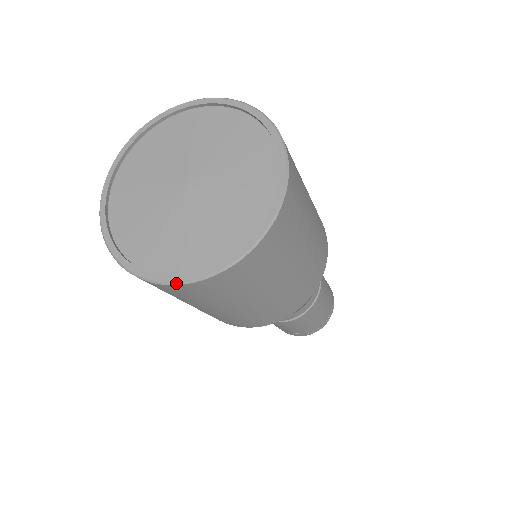
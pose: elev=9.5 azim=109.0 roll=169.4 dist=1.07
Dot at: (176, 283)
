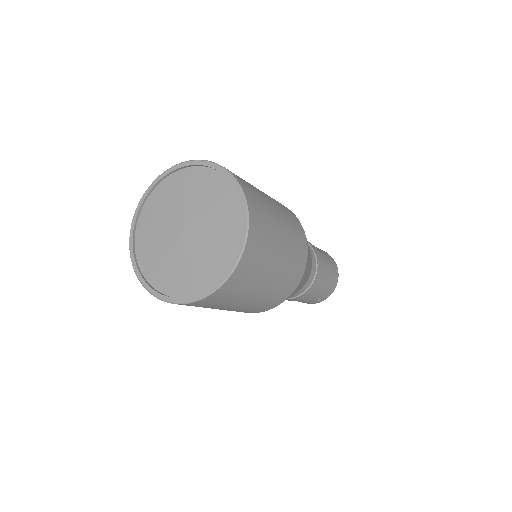
Dot at: (207, 295)
